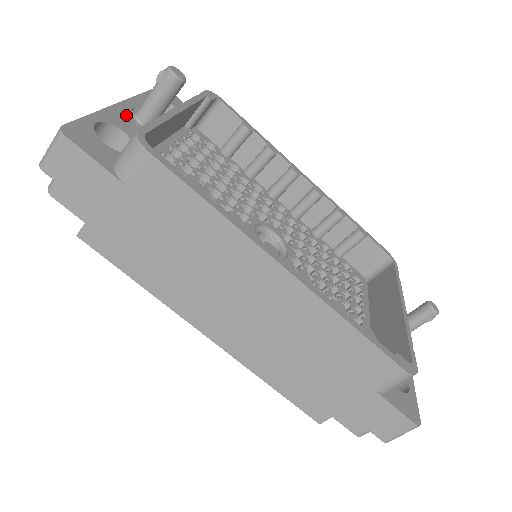
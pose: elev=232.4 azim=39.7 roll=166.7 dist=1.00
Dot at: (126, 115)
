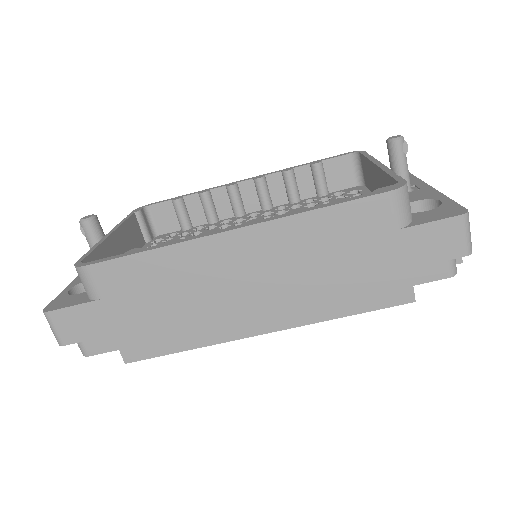
Dot at: occluded
